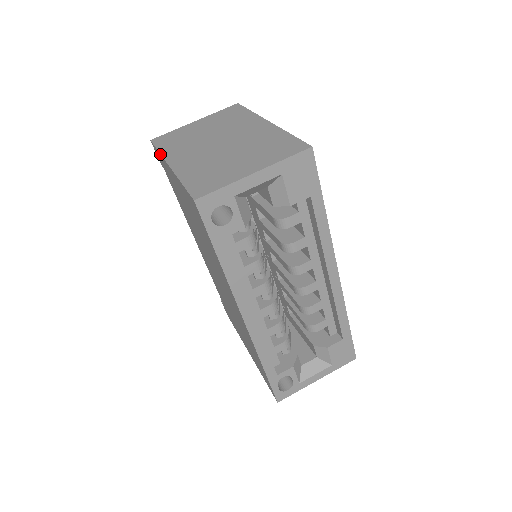
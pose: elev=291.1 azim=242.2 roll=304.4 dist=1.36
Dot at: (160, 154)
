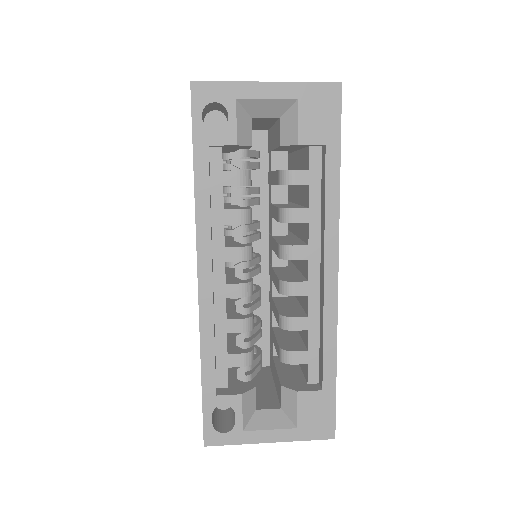
Dot at: occluded
